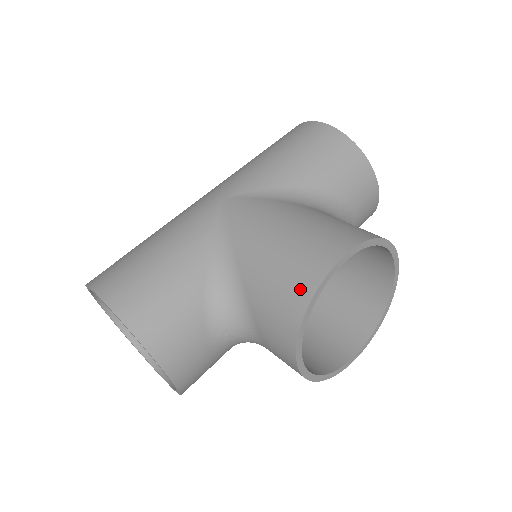
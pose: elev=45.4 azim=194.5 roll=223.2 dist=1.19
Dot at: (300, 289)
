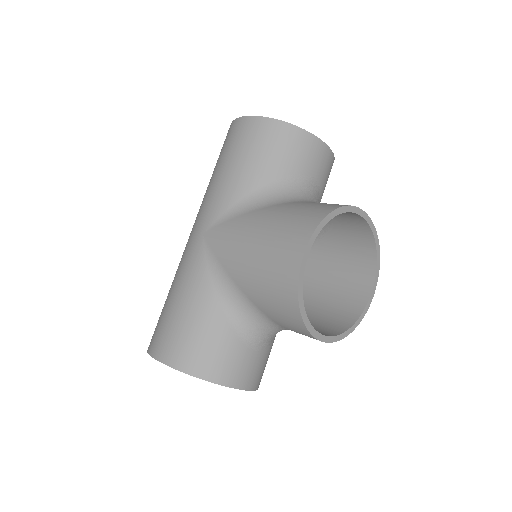
Dot at: (287, 292)
